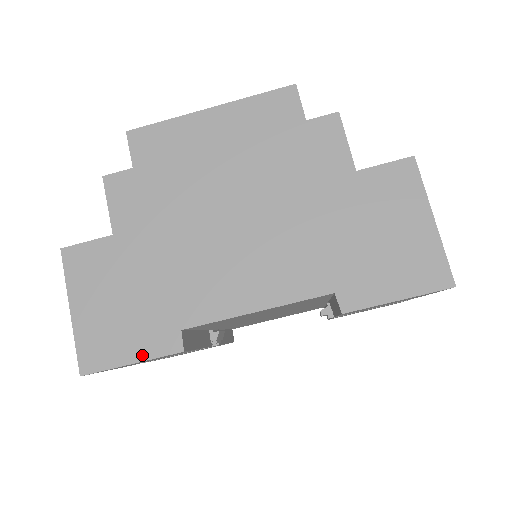
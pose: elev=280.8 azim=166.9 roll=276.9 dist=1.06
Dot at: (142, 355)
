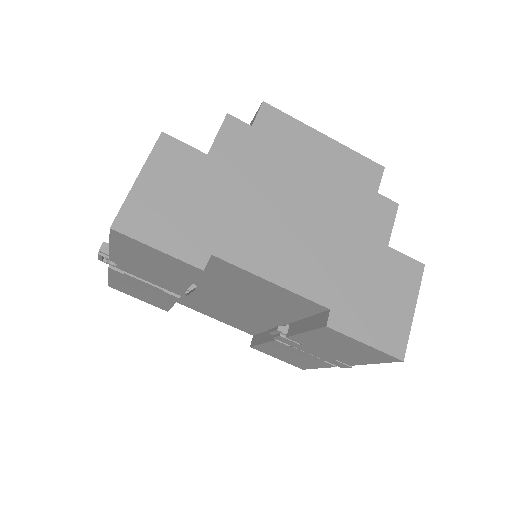
Dot at: (170, 250)
